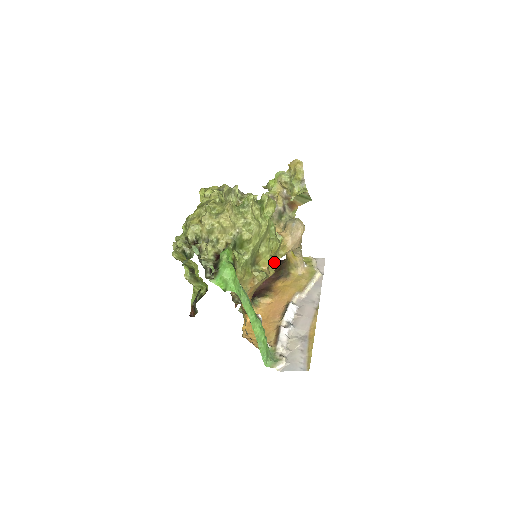
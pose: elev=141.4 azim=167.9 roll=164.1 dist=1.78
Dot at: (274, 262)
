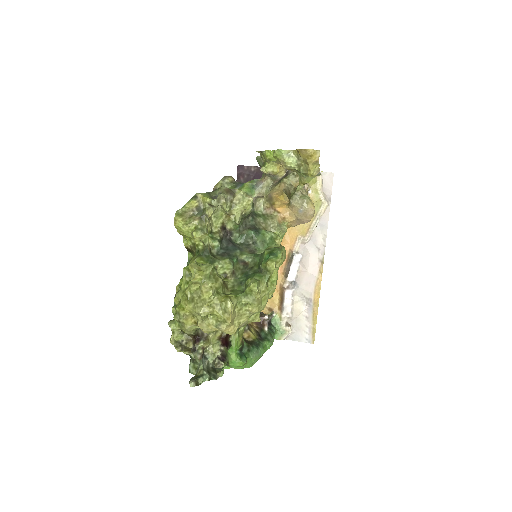
Dot at: occluded
